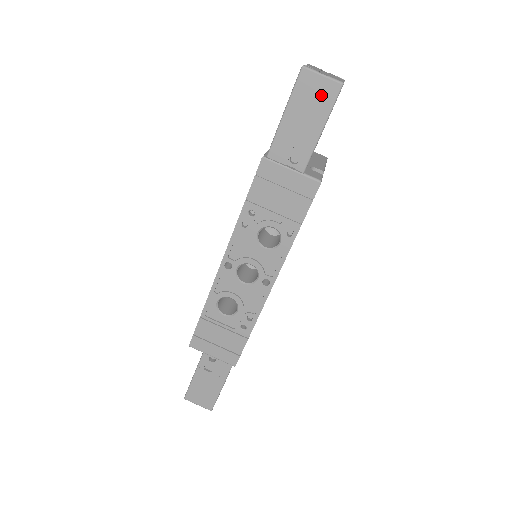
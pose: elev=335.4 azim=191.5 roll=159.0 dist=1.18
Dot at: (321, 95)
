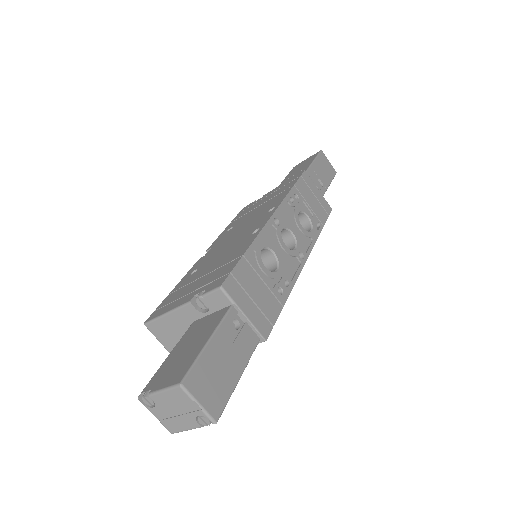
Dot at: (329, 169)
